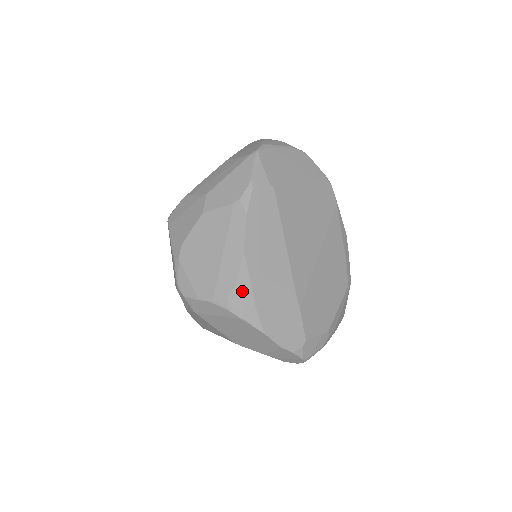
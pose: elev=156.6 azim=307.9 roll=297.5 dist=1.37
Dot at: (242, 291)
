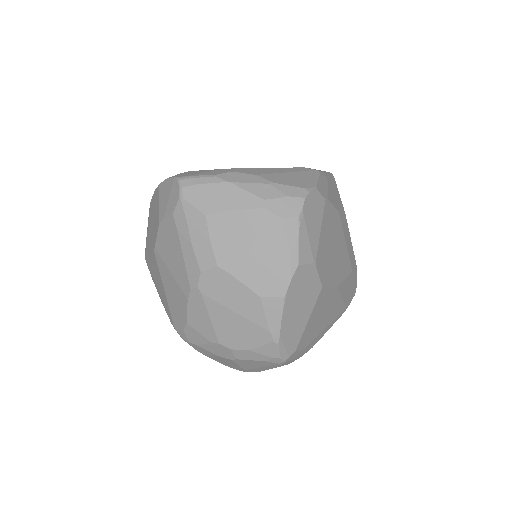
Dot at: occluded
